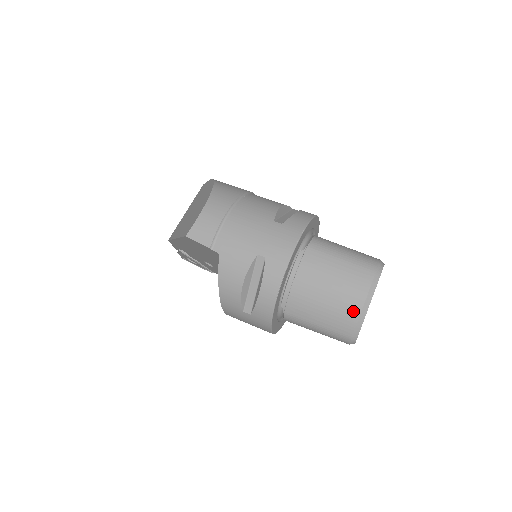
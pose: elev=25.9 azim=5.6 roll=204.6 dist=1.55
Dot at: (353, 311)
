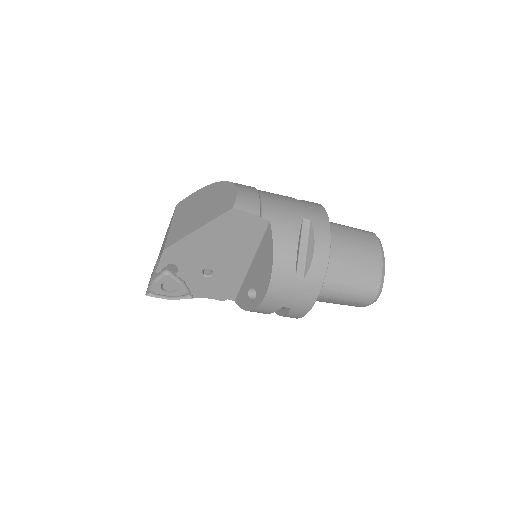
Dot at: (377, 263)
